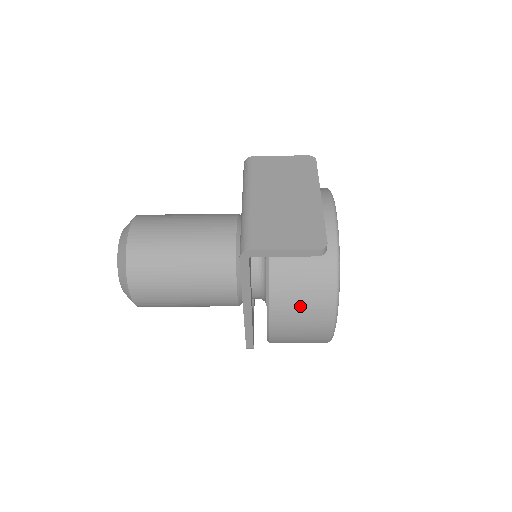
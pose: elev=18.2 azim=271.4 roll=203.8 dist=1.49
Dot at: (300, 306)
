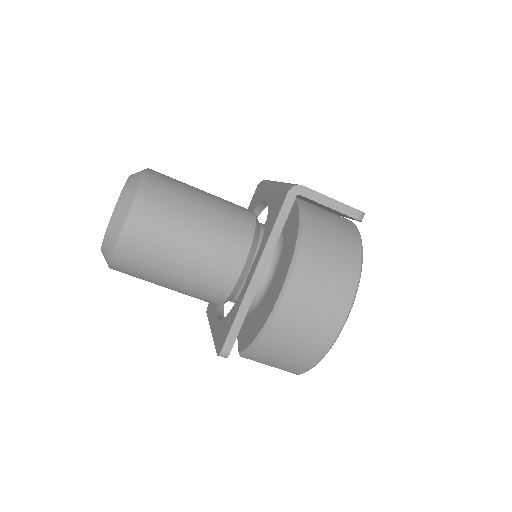
Dot at: (324, 273)
